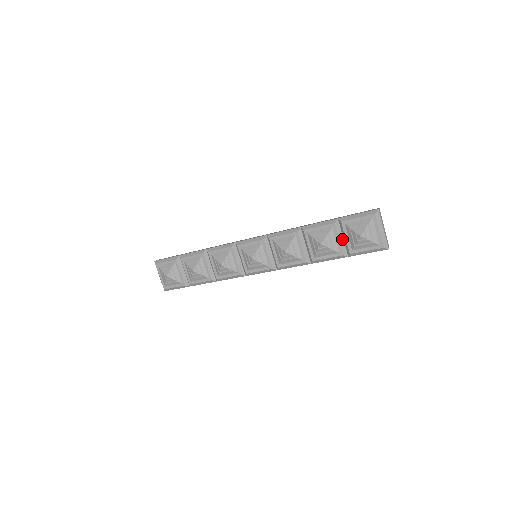
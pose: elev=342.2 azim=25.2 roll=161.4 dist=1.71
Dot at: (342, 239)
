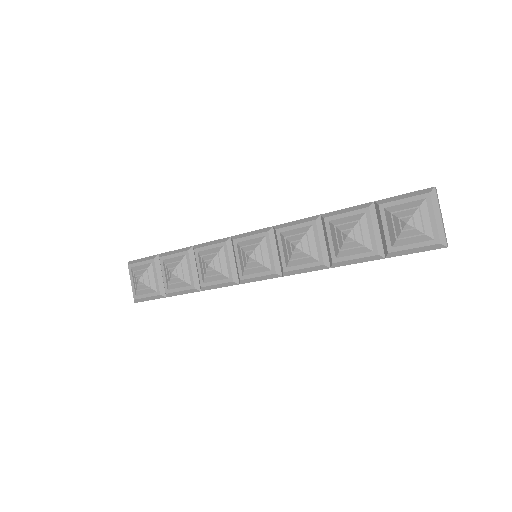
Dot at: (378, 231)
